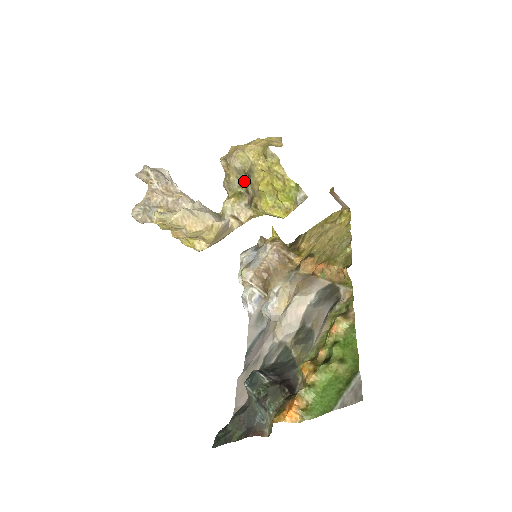
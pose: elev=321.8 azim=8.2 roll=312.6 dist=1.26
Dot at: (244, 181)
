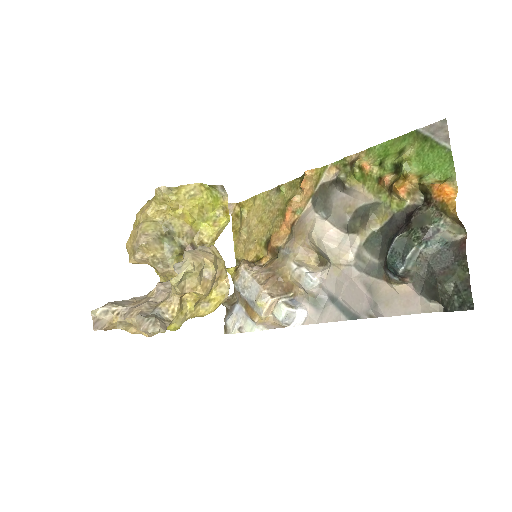
Dot at: (171, 243)
